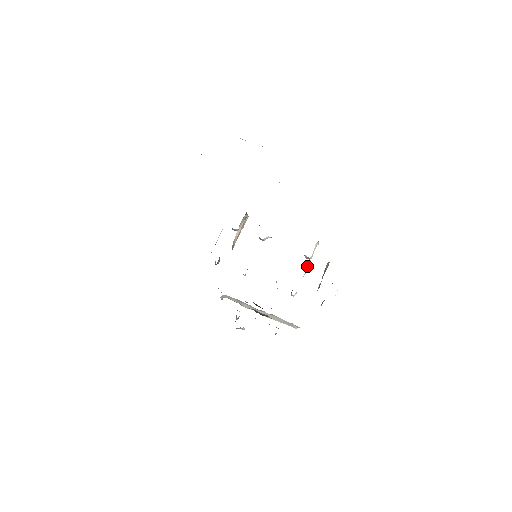
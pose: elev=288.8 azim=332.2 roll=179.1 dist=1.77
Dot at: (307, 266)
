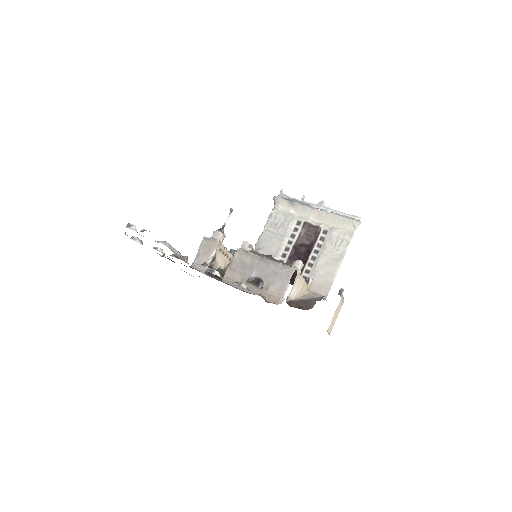
Dot at: (297, 293)
